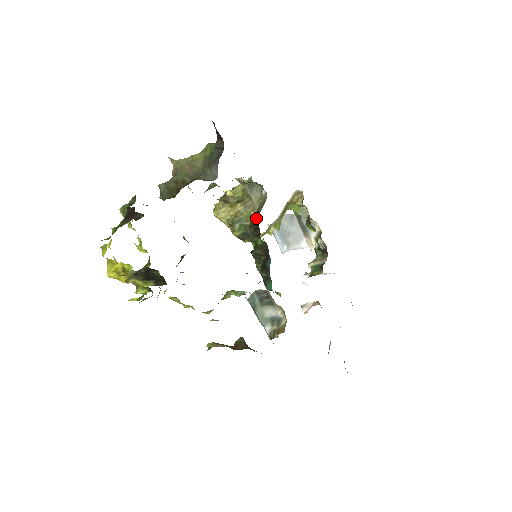
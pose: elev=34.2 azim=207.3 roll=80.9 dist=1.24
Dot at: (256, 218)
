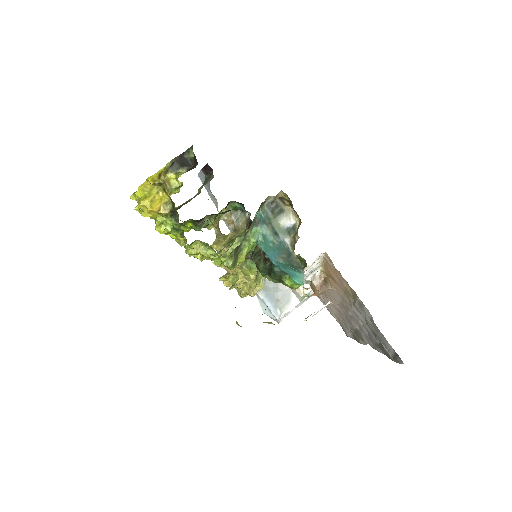
Dot at: (247, 228)
